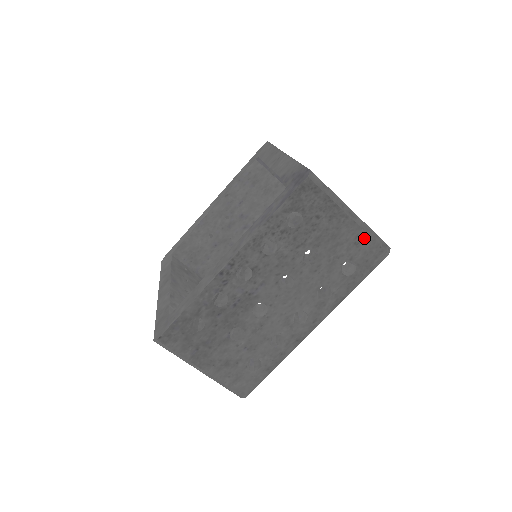
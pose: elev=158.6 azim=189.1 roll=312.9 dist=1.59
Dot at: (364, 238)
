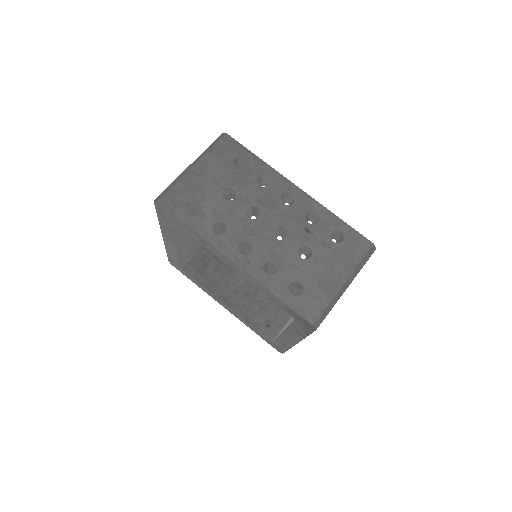
Dot at: occluded
